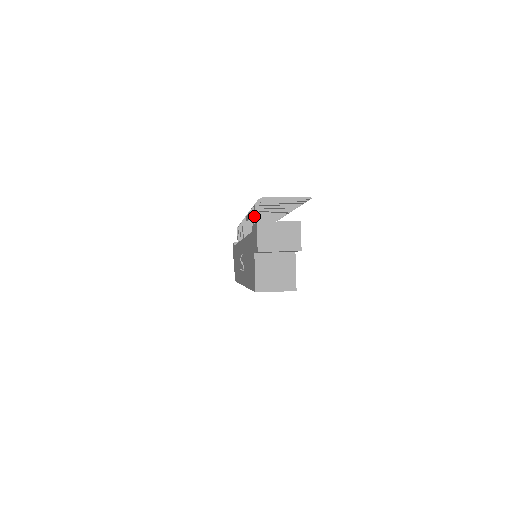
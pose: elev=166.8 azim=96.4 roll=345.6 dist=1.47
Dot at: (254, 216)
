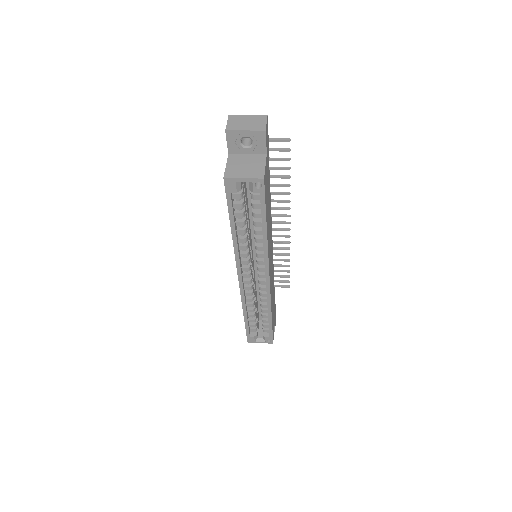
Dot at: occluded
